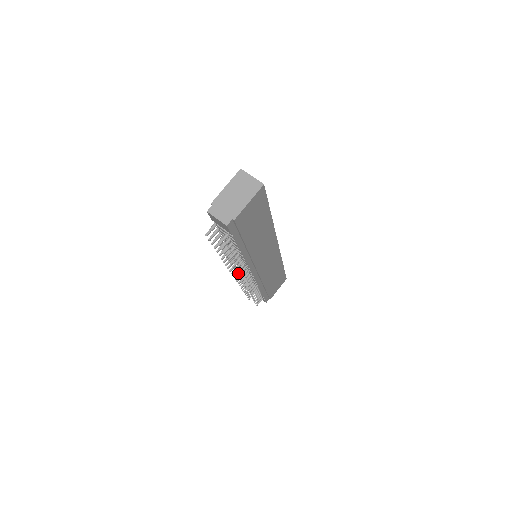
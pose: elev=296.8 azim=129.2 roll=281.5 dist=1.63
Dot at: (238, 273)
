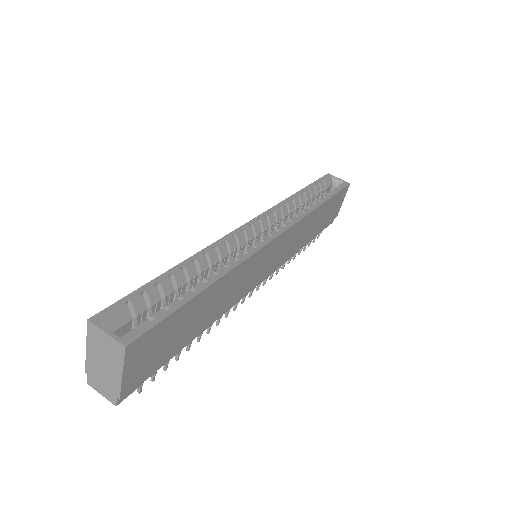
Dot at: occluded
